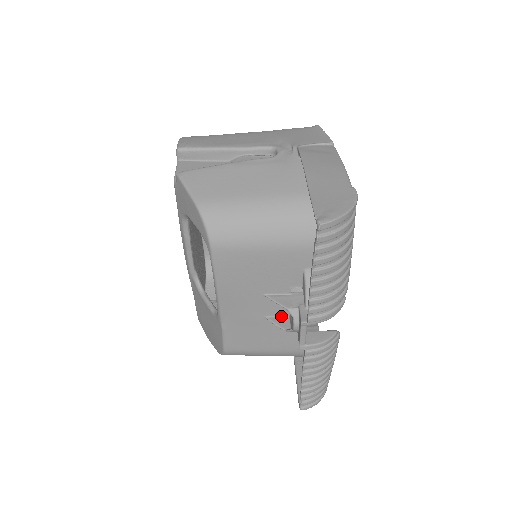
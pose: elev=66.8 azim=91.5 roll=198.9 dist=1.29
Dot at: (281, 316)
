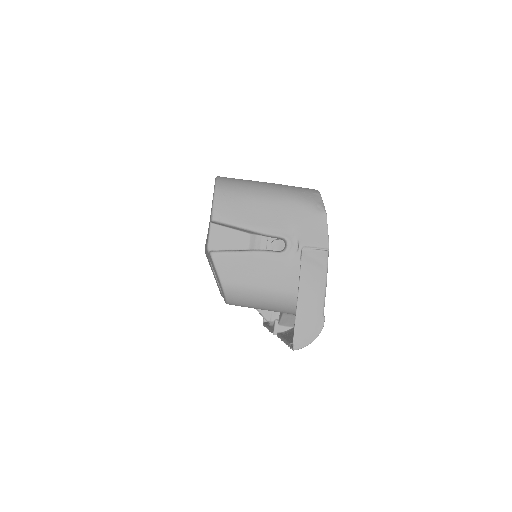
Dot at: occluded
